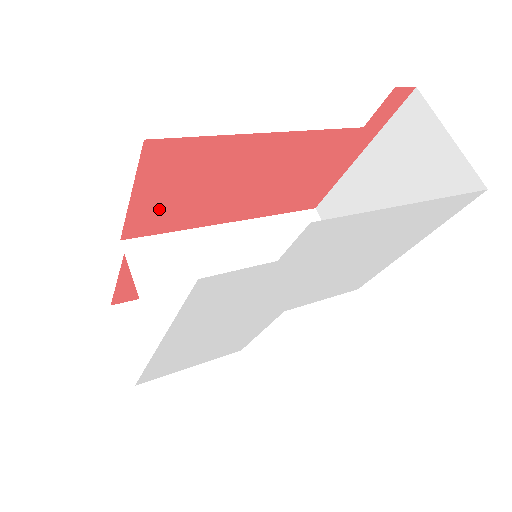
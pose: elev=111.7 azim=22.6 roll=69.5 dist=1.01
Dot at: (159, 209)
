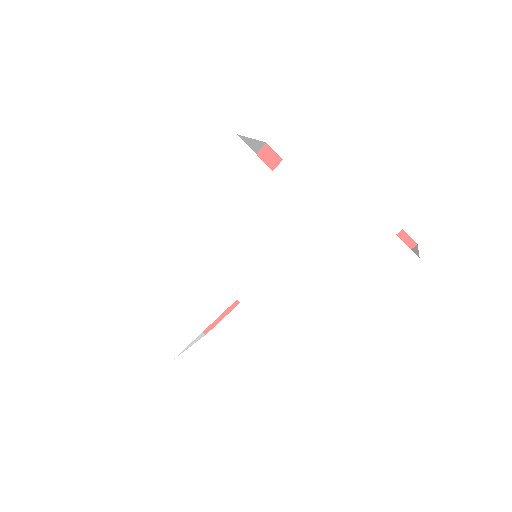
Dot at: occluded
